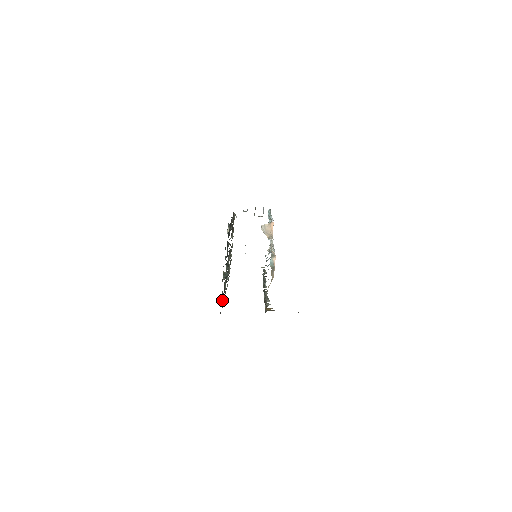
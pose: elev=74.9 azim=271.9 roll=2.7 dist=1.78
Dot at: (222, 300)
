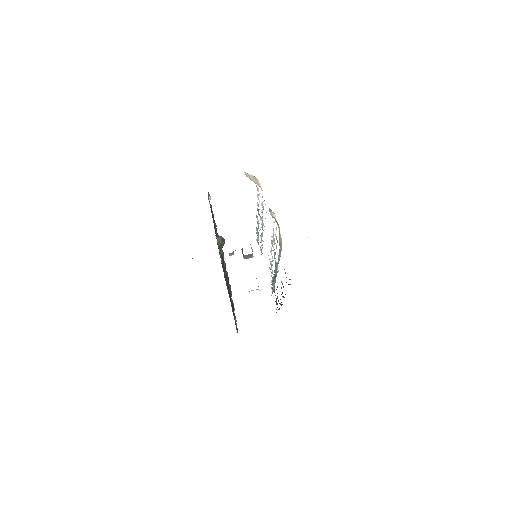
Dot at: occluded
